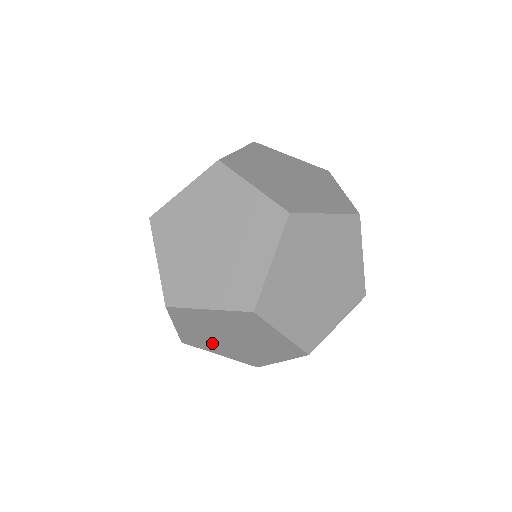
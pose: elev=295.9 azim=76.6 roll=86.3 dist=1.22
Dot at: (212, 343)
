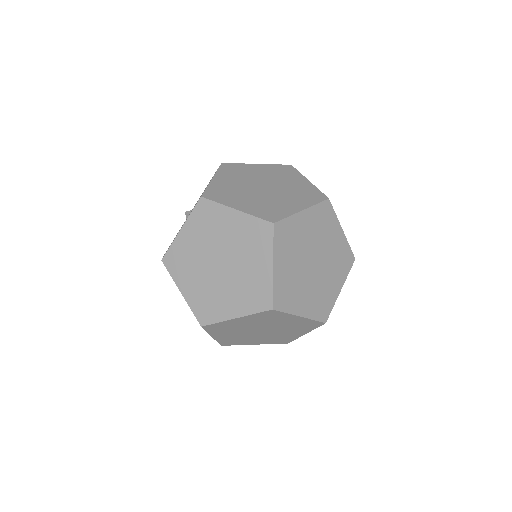
Dot at: occluded
